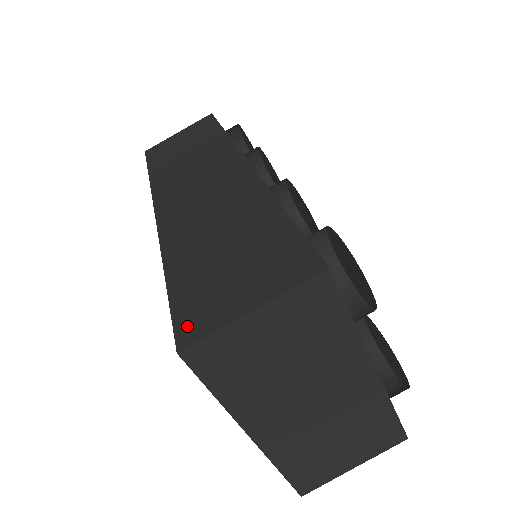
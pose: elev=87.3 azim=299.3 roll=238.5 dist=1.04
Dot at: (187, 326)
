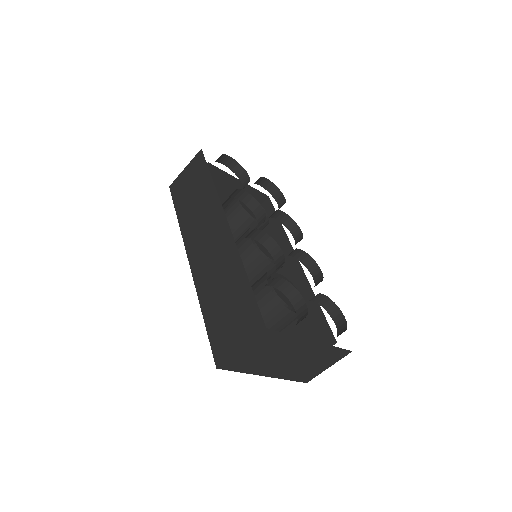
Dot at: (218, 354)
